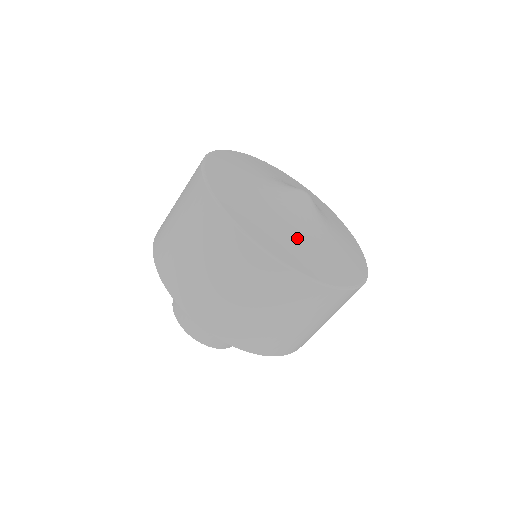
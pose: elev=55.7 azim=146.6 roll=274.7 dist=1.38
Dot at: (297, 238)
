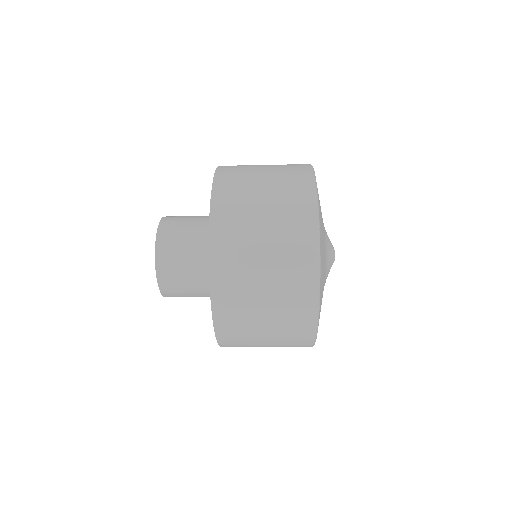
Dot at: occluded
